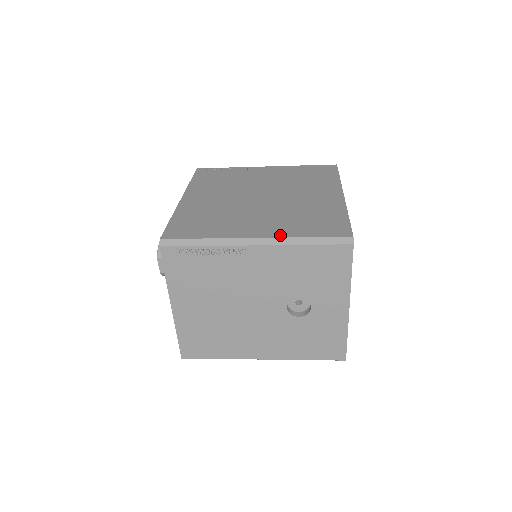
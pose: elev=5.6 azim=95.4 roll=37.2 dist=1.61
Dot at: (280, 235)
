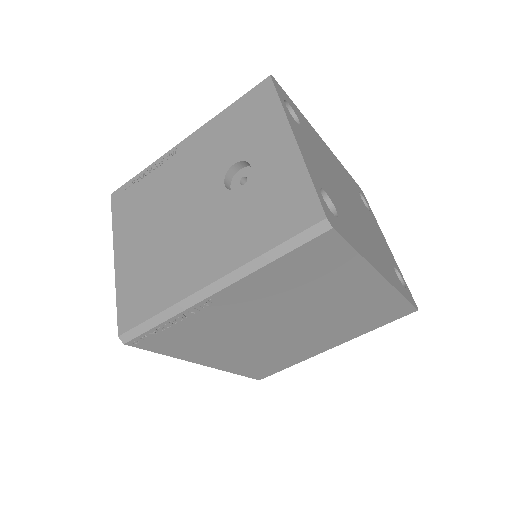
Dot at: occluded
